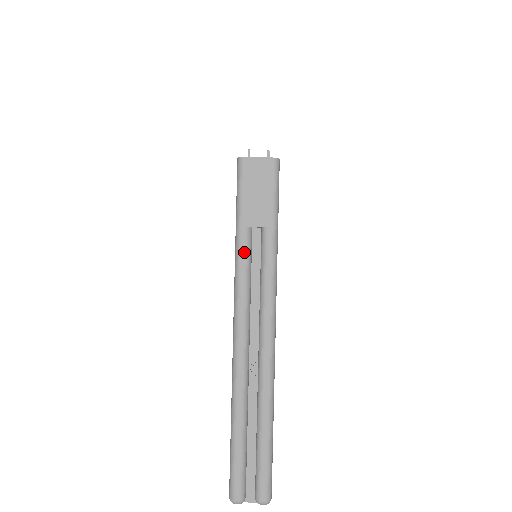
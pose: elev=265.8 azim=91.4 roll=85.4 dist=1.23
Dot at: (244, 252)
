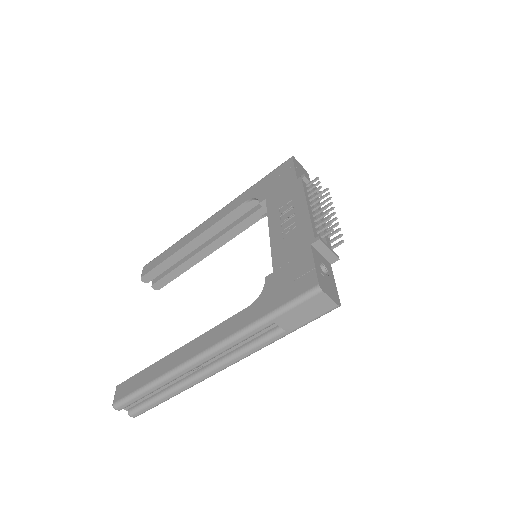
Dot at: (256, 332)
